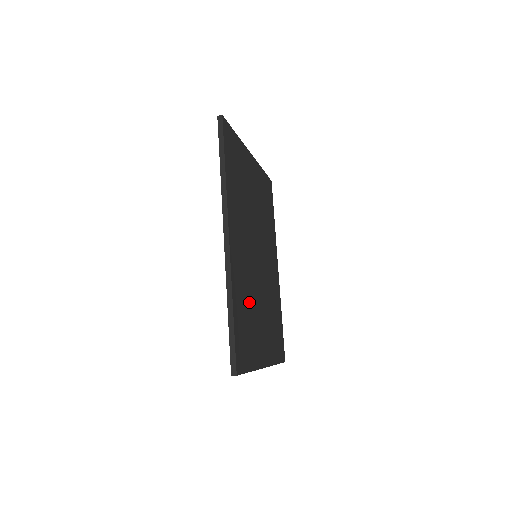
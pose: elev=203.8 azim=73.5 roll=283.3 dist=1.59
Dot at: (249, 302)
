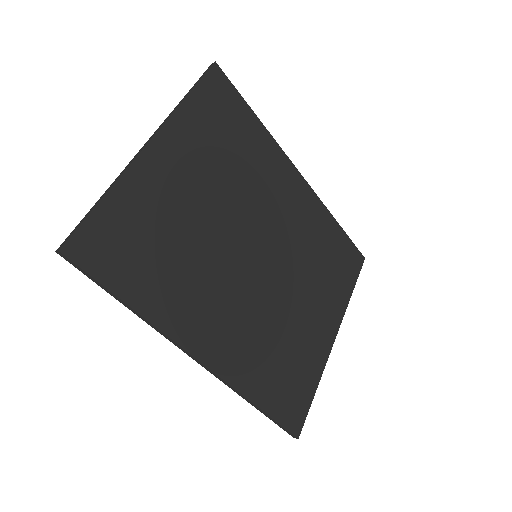
Dot at: (275, 342)
